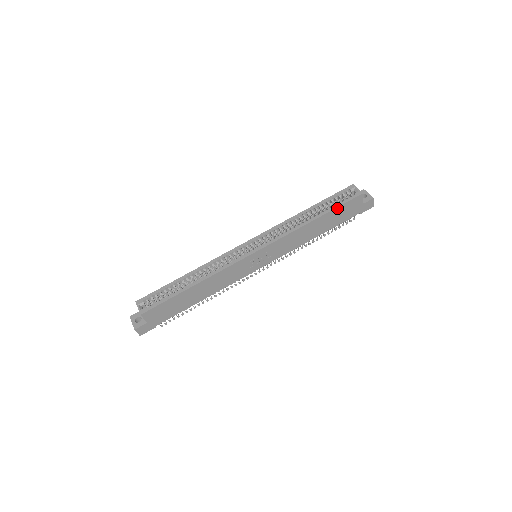
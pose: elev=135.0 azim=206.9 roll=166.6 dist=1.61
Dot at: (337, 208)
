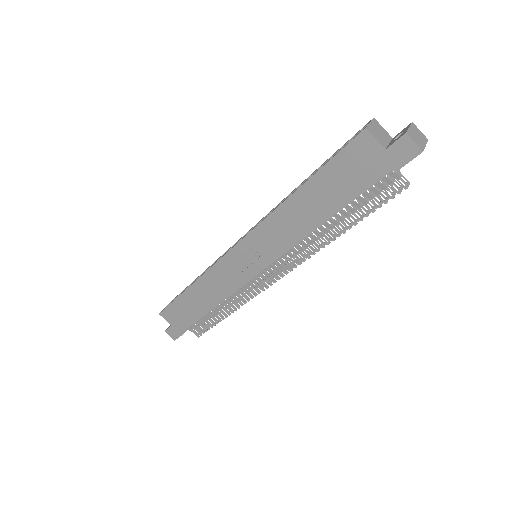
Dot at: (326, 166)
